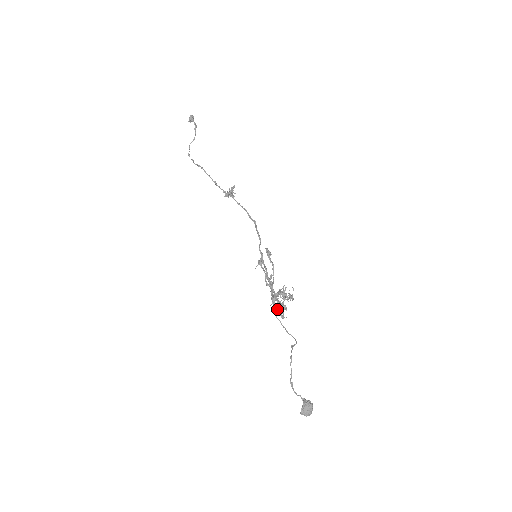
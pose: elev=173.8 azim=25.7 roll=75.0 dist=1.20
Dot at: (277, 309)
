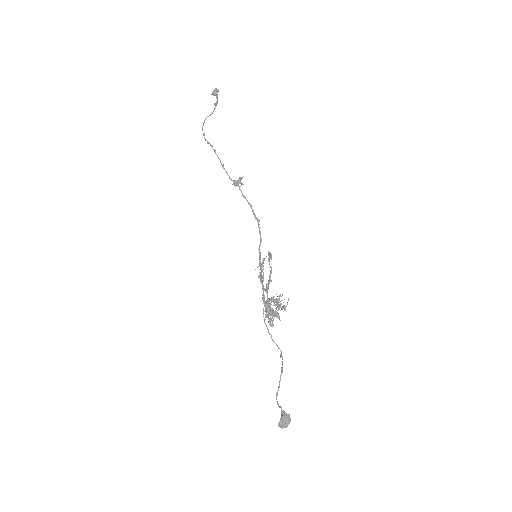
Dot at: (267, 315)
